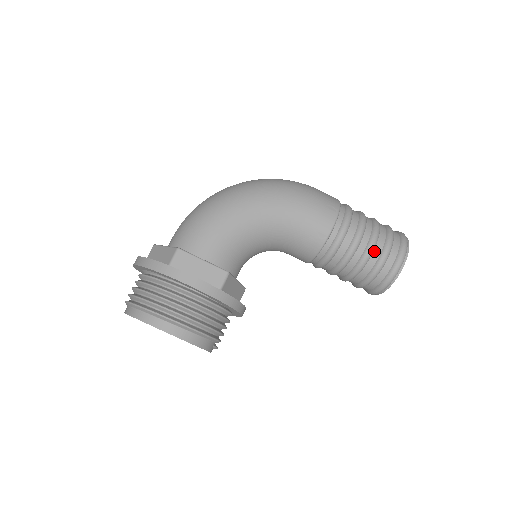
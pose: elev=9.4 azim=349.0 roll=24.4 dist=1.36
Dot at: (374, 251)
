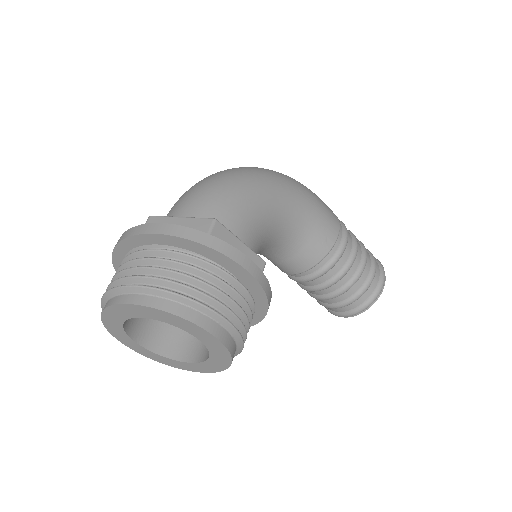
Dot at: (365, 267)
